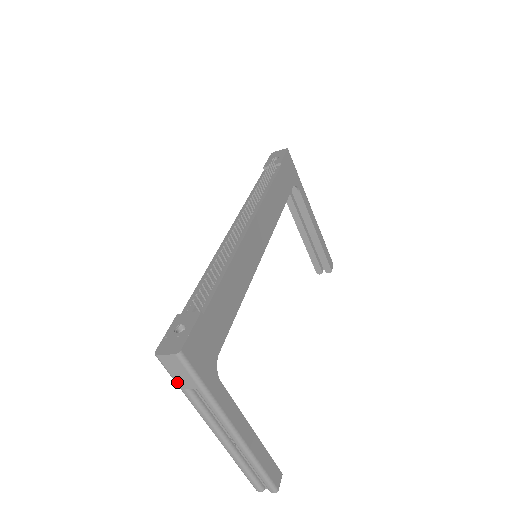
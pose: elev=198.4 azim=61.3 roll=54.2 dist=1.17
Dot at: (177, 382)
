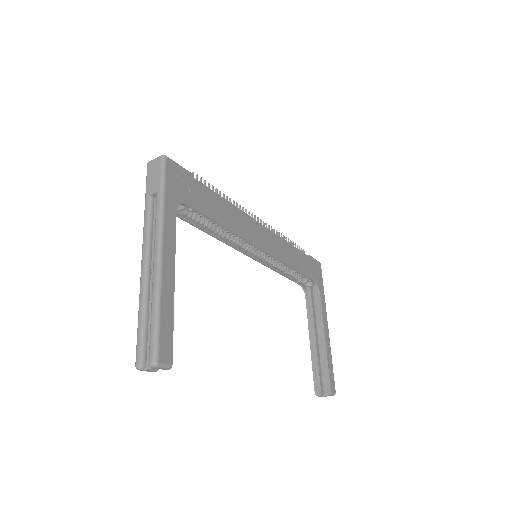
Dot at: (147, 189)
